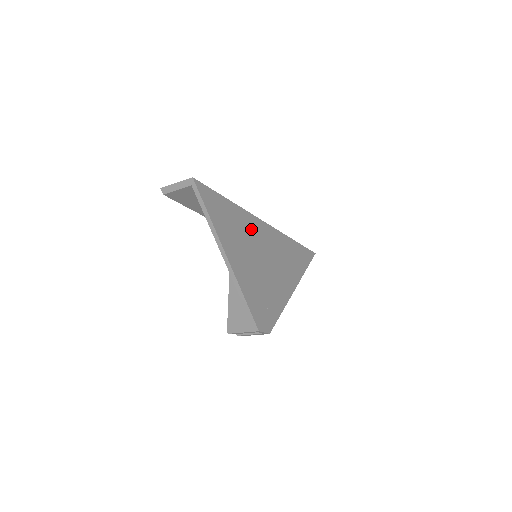
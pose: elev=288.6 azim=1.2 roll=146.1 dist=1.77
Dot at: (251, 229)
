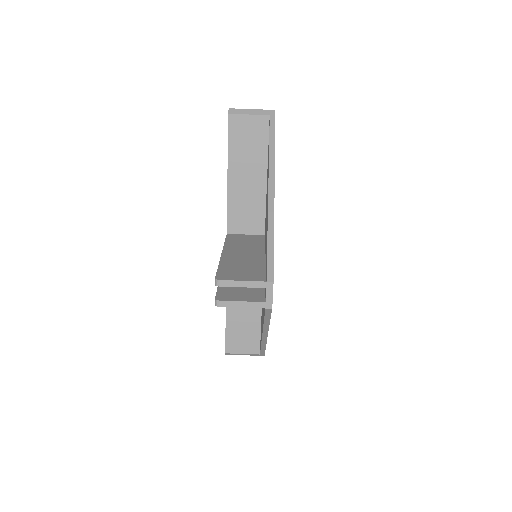
Dot at: occluded
